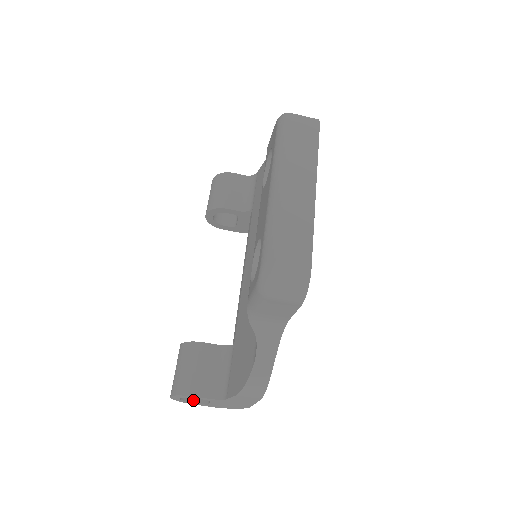
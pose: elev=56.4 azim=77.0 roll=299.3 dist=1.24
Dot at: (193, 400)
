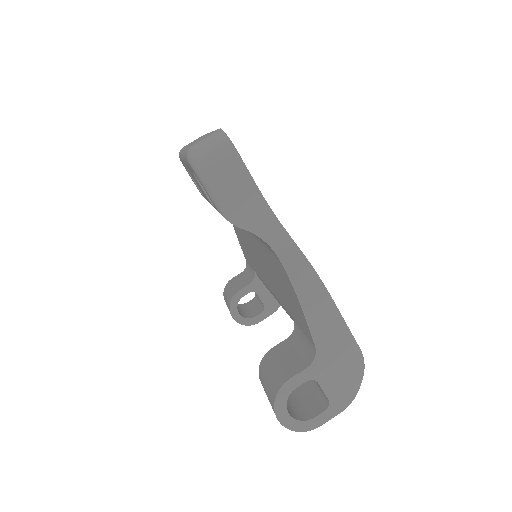
Dot at: (313, 416)
